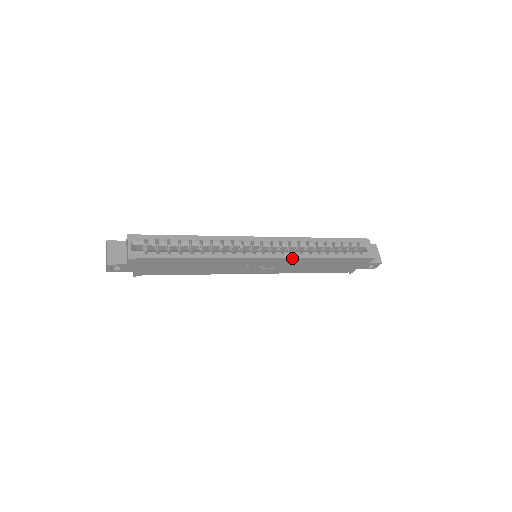
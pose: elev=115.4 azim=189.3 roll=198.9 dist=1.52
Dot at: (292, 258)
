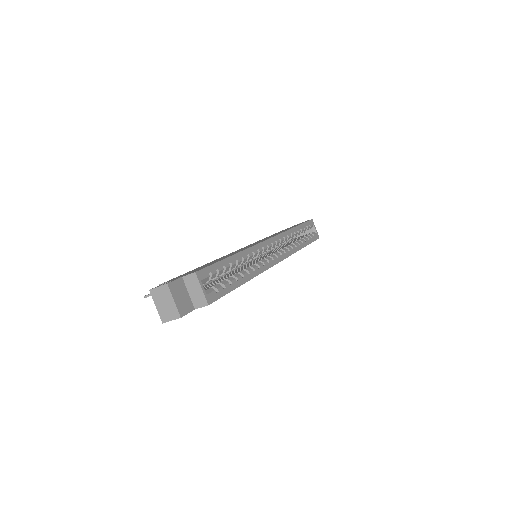
Dot at: (290, 255)
